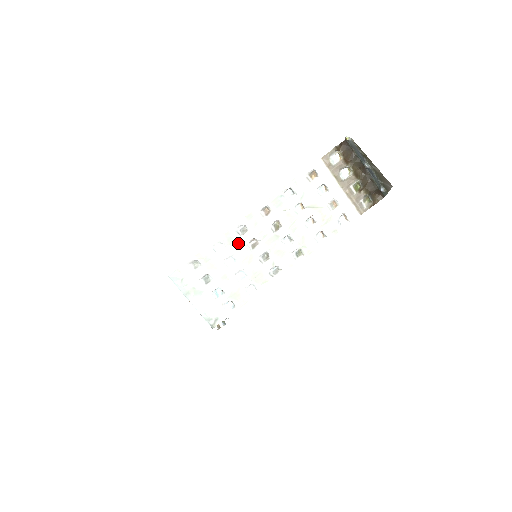
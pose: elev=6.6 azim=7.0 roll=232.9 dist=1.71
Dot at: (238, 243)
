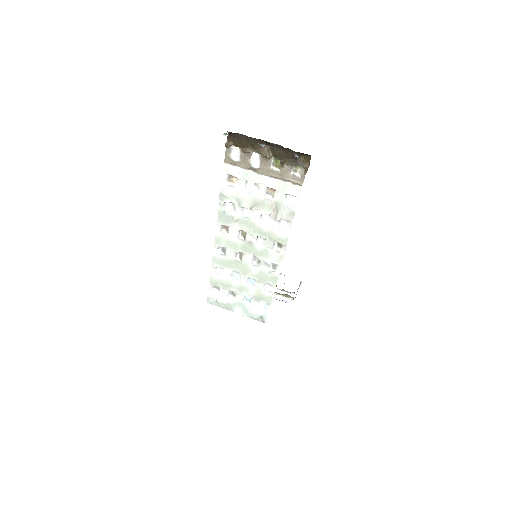
Dot at: (228, 261)
